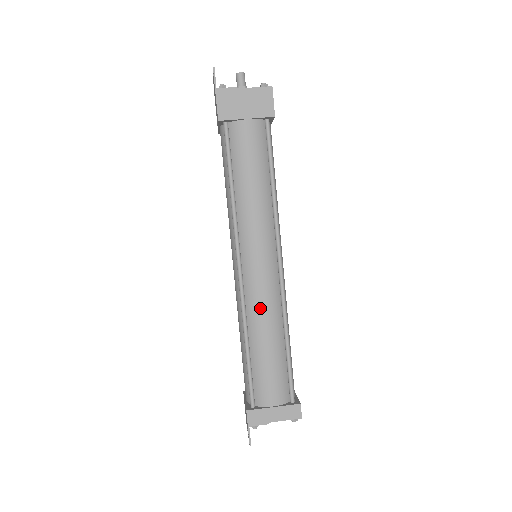
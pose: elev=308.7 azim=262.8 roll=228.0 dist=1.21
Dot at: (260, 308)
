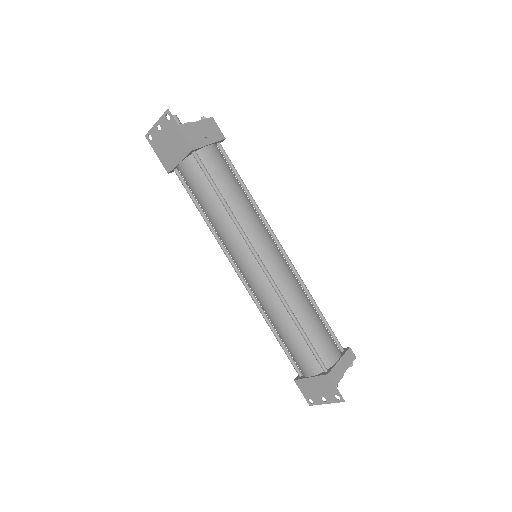
Dot at: (291, 288)
